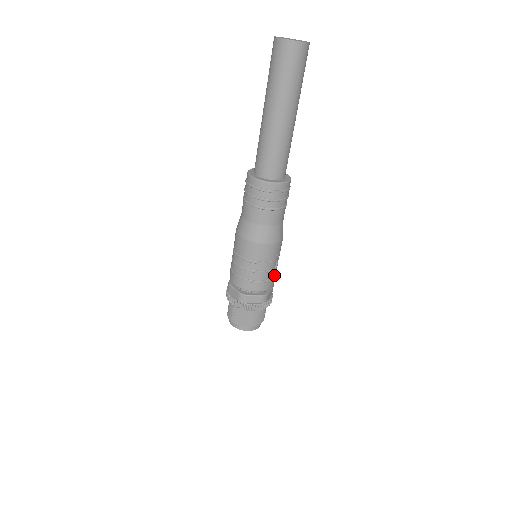
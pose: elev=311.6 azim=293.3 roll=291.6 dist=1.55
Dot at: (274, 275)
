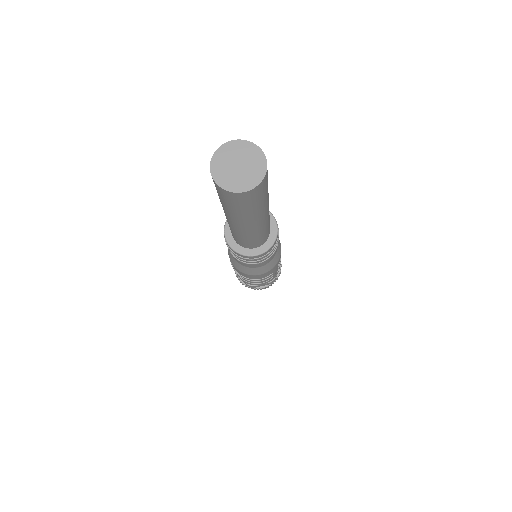
Dot at: (278, 268)
